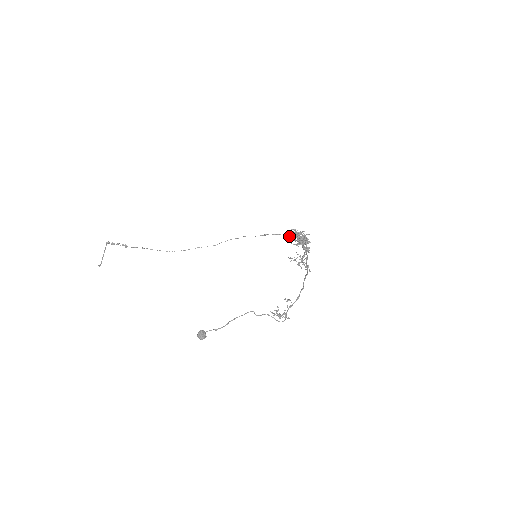
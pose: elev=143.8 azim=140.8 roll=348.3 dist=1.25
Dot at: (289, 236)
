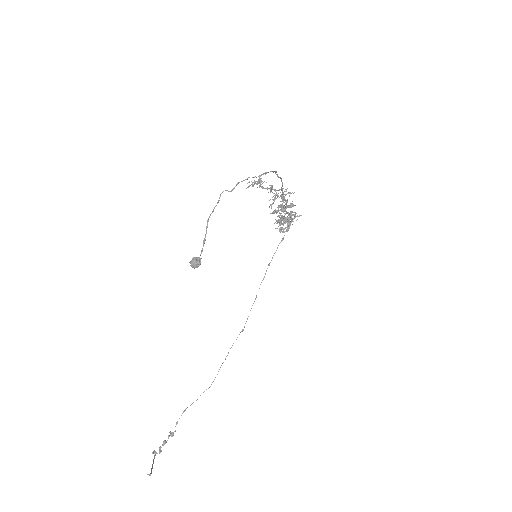
Dot at: (279, 231)
